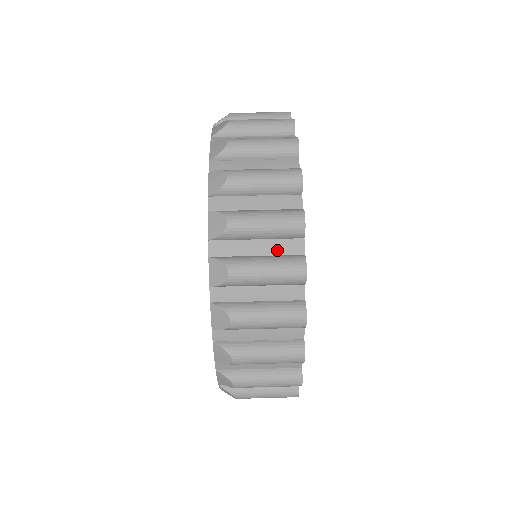
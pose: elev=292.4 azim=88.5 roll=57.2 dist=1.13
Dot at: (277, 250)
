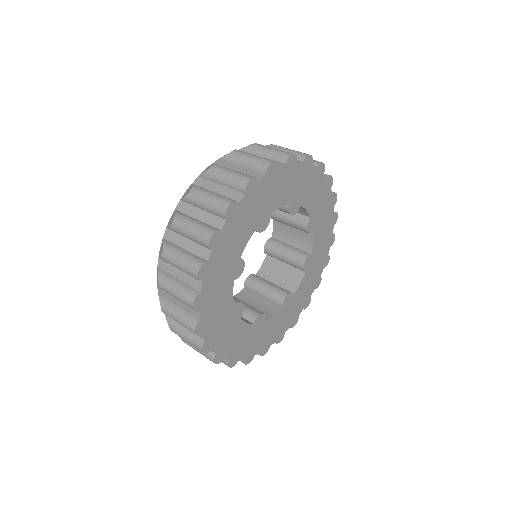
Dot at: (188, 281)
